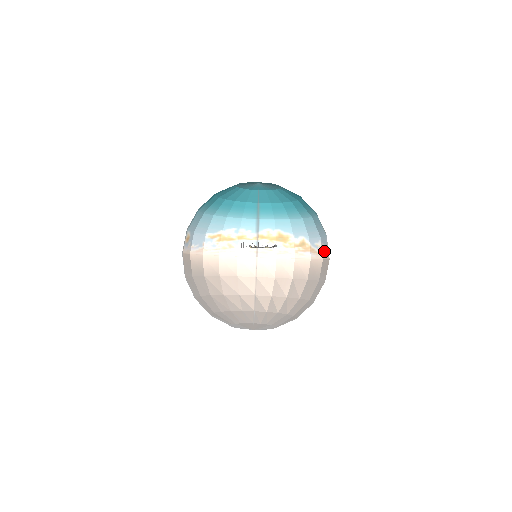
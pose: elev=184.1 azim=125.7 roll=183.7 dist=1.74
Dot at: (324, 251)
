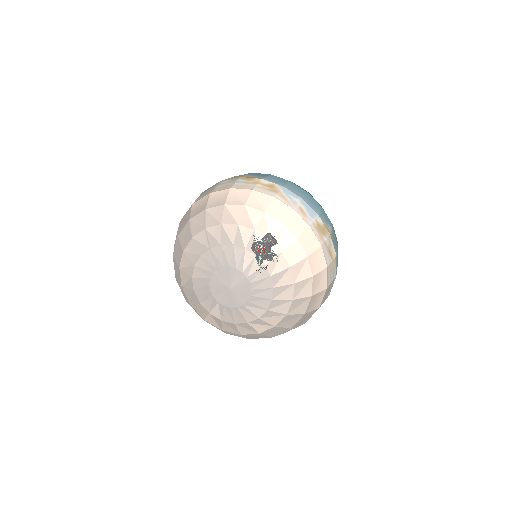
Dot at: (303, 212)
